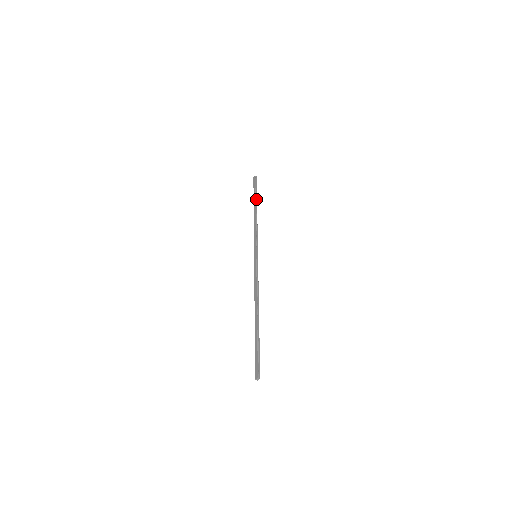
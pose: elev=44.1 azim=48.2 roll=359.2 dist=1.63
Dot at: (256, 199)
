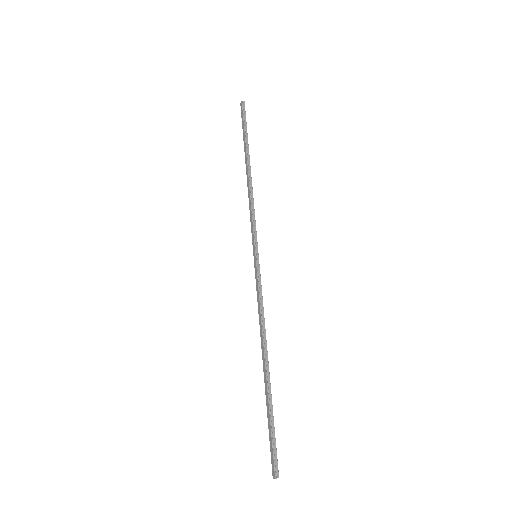
Dot at: (247, 147)
